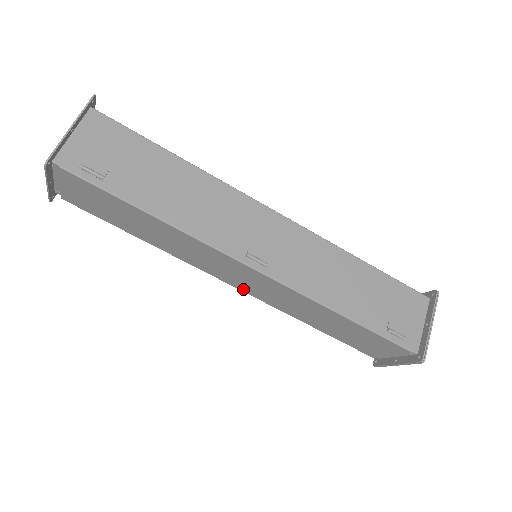
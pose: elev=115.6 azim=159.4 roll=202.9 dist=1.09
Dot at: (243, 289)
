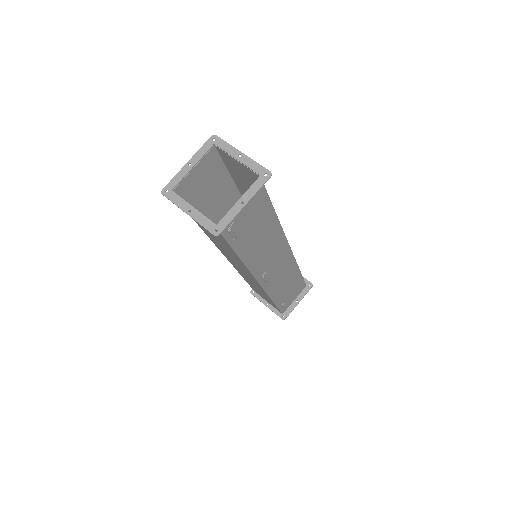
Dot at: occluded
